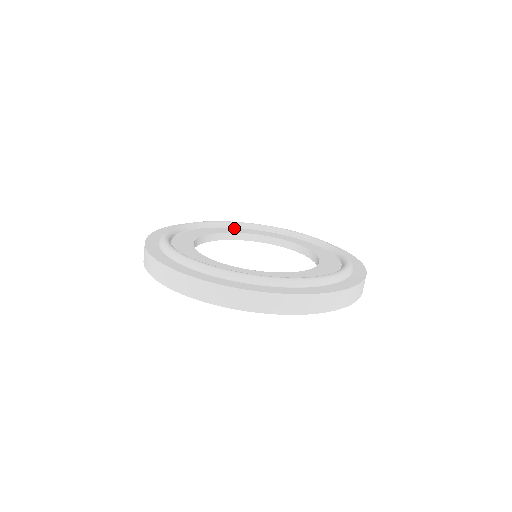
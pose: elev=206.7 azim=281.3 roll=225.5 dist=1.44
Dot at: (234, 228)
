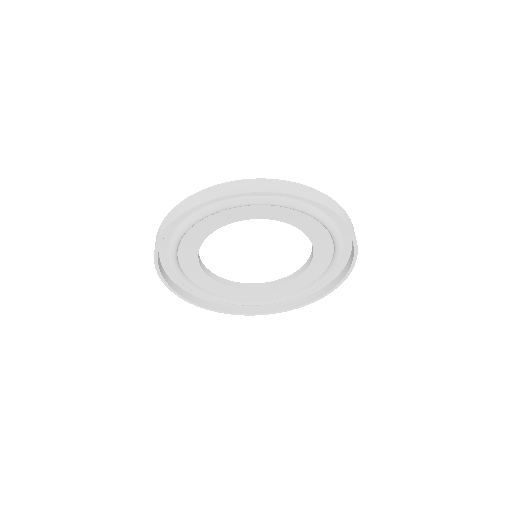
Dot at: occluded
